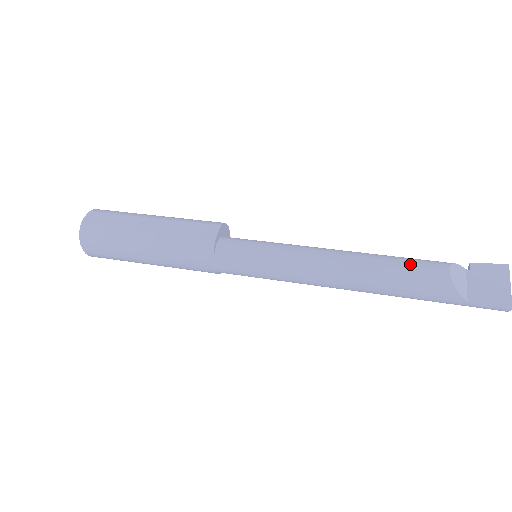
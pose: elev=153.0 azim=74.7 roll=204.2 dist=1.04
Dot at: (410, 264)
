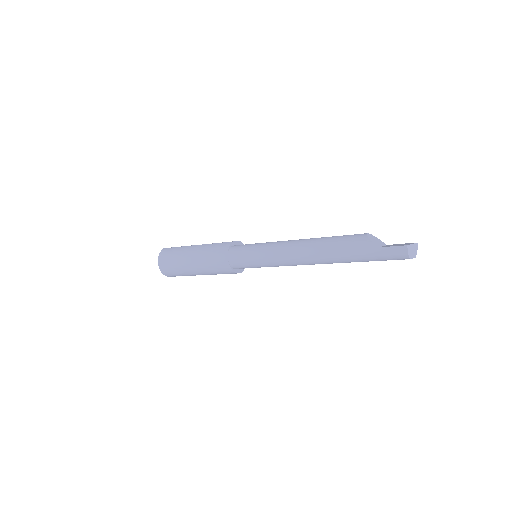
Dot at: (344, 235)
